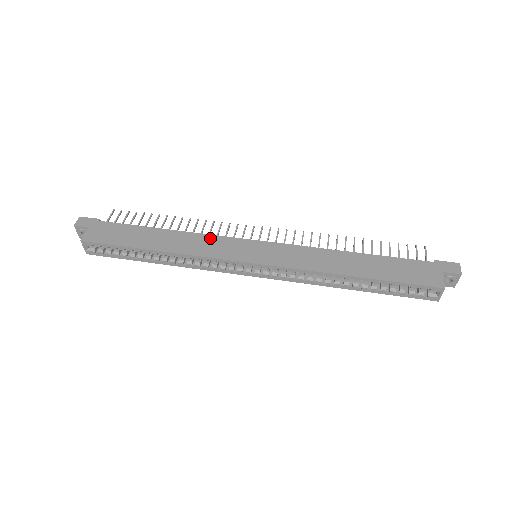
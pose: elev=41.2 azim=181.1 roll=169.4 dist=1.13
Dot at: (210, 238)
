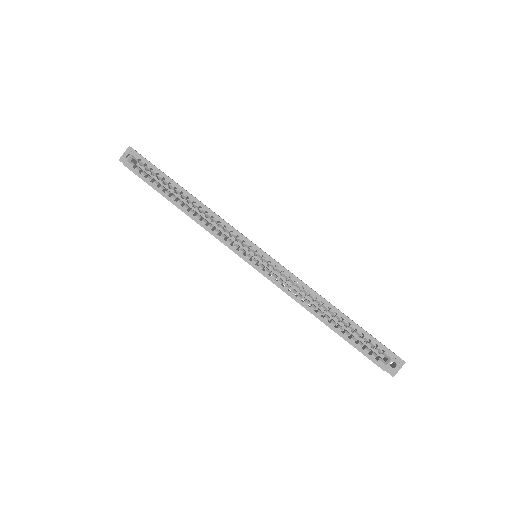
Dot at: occluded
